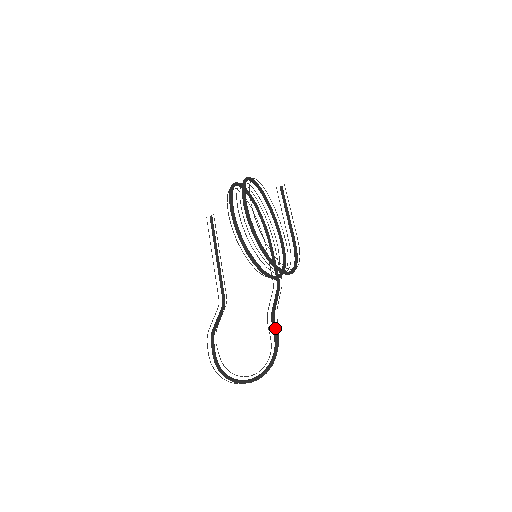
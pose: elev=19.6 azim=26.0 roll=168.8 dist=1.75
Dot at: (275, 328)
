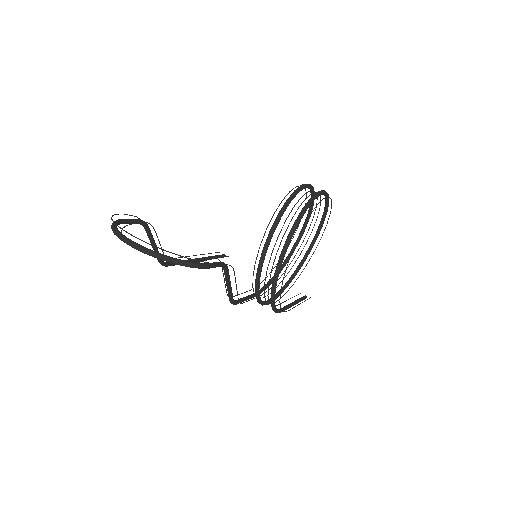
Dot at: (219, 264)
